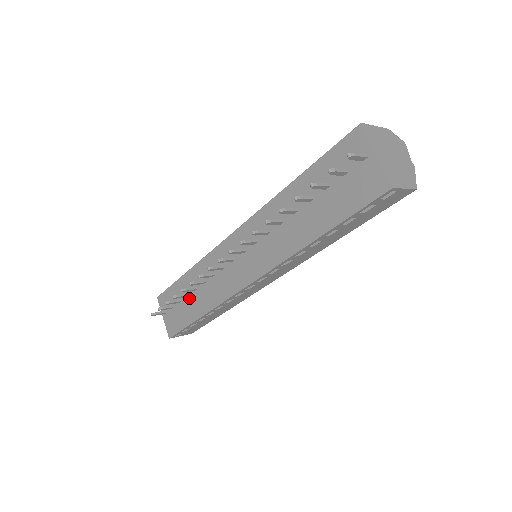
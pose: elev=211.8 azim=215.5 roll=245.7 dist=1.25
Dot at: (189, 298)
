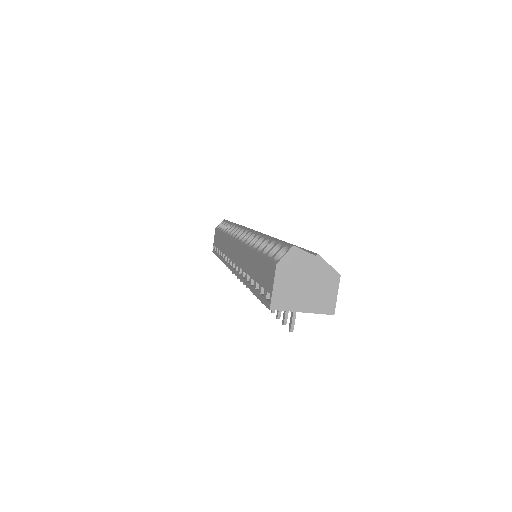
Dot at: occluded
